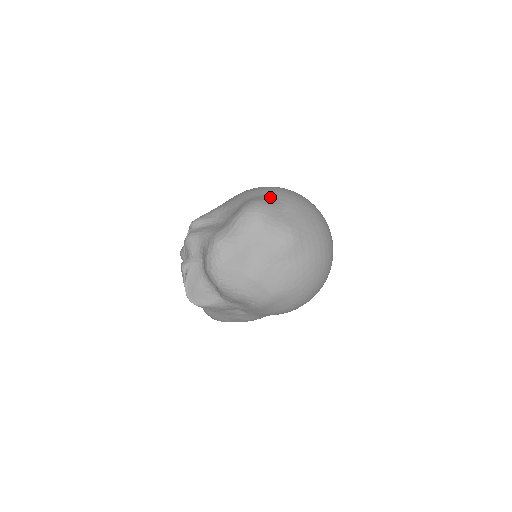
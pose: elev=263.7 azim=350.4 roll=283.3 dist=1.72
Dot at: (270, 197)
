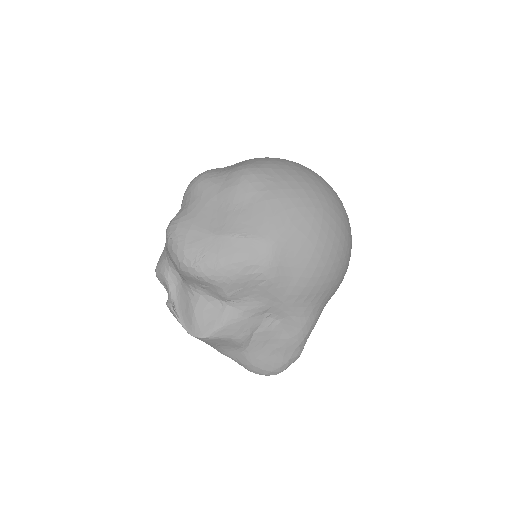
Dot at: occluded
